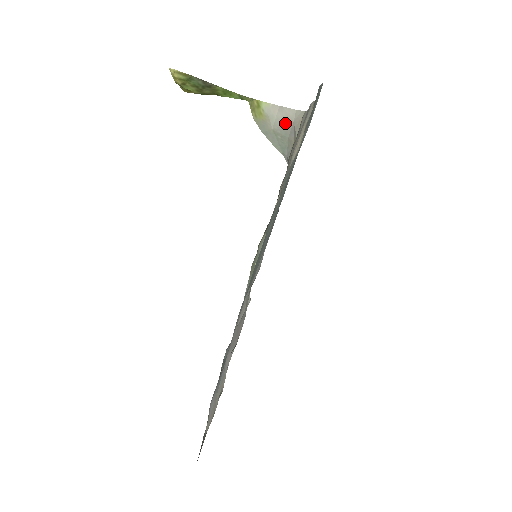
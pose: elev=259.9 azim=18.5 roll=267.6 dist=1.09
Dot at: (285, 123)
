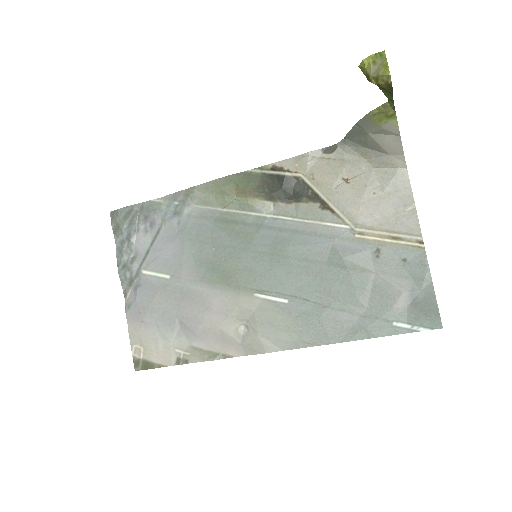
Dot at: (383, 146)
